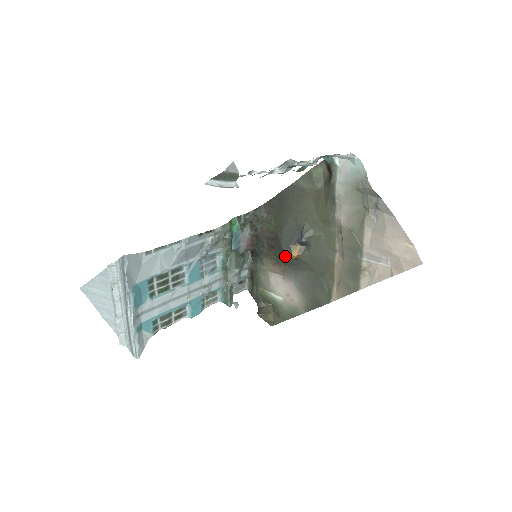
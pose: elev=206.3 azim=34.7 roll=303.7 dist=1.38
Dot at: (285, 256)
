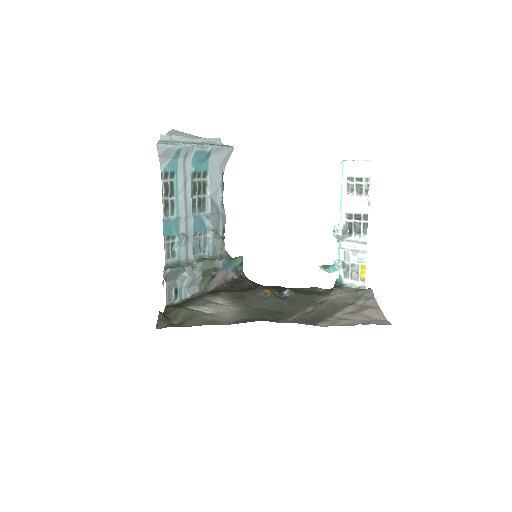
Dot at: (257, 291)
